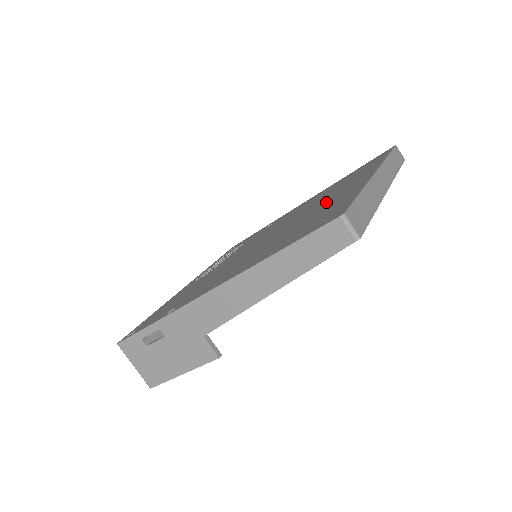
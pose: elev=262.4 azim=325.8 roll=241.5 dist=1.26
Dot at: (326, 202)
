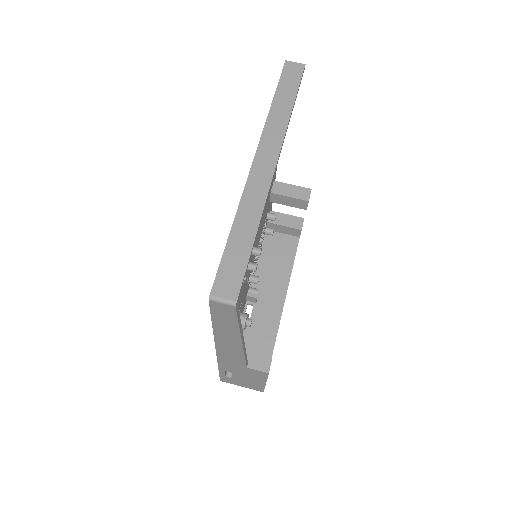
Dot at: occluded
